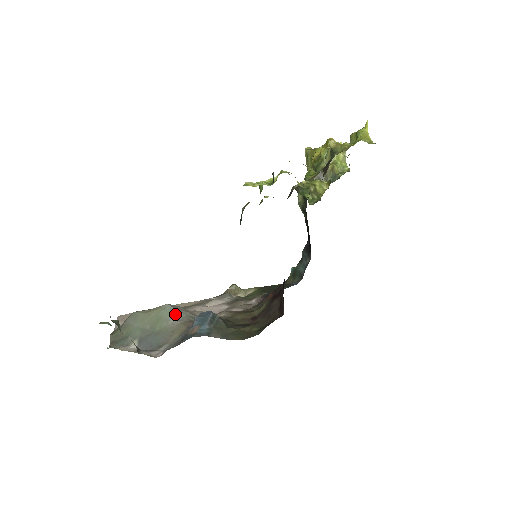
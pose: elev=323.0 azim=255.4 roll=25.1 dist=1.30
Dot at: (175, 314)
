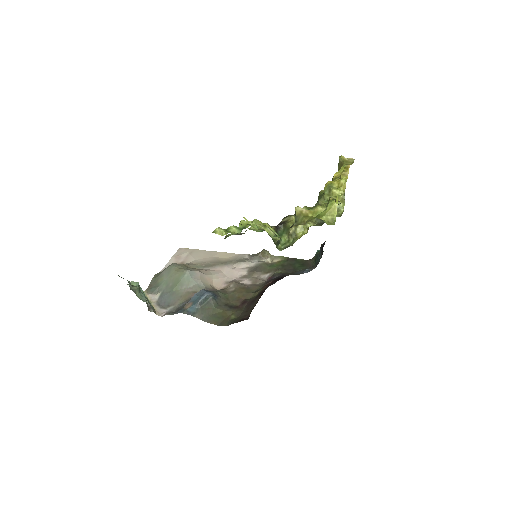
Dot at: (189, 282)
